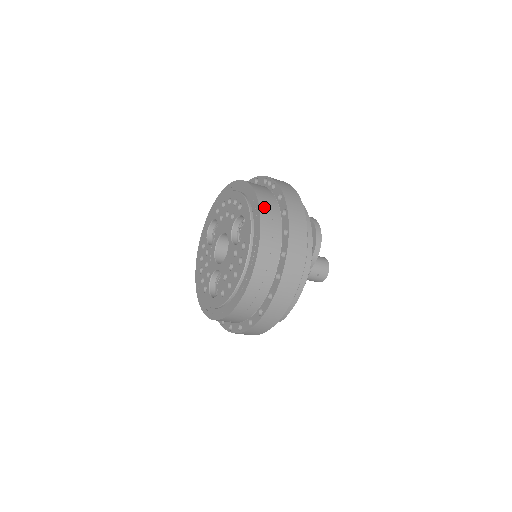
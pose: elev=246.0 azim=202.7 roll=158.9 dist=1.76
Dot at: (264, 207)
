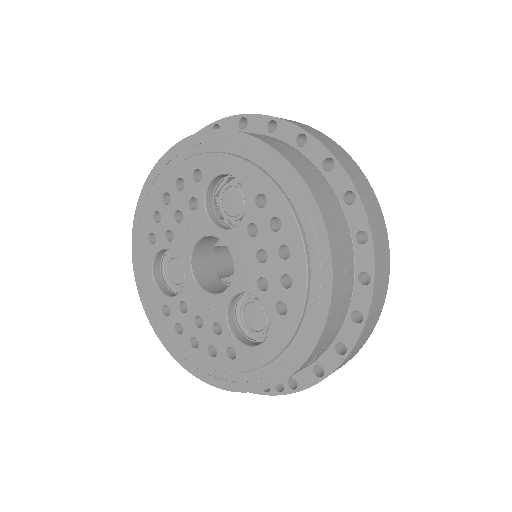
Dot at: occluded
